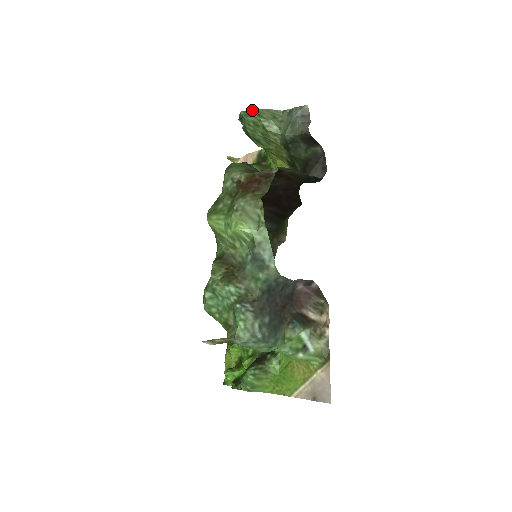
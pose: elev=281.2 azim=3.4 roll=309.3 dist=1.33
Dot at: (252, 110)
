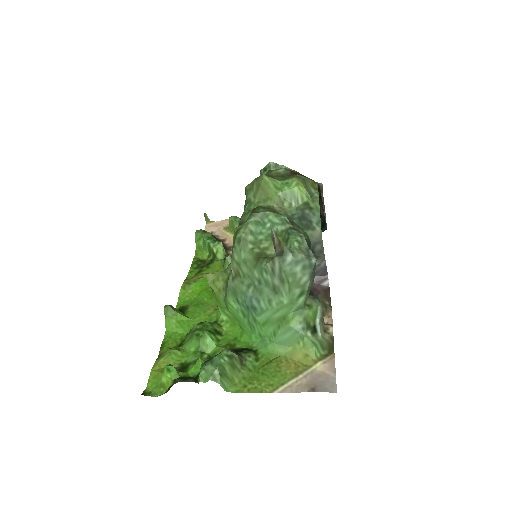
Dot at: (281, 165)
